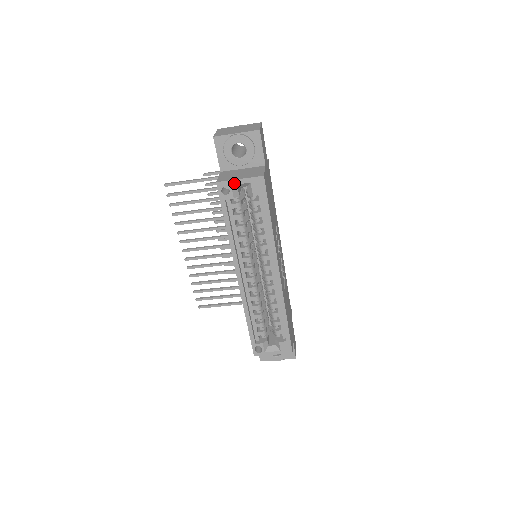
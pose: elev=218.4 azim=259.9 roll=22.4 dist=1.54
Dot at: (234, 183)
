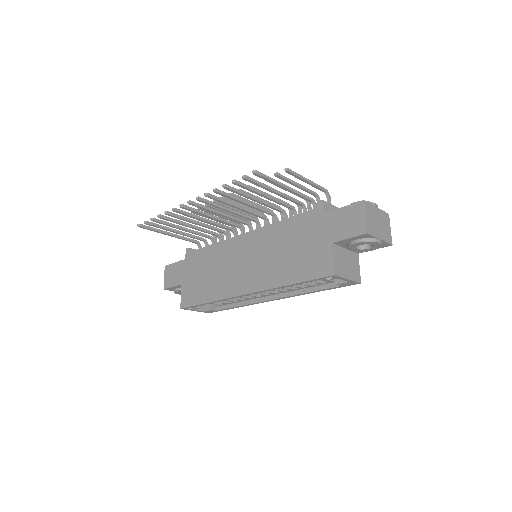
Dot at: (341, 279)
